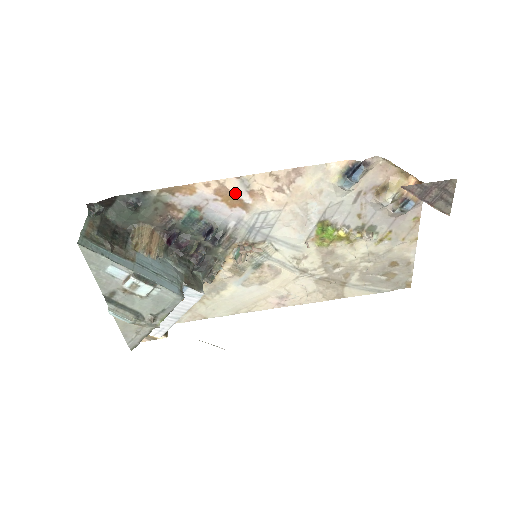
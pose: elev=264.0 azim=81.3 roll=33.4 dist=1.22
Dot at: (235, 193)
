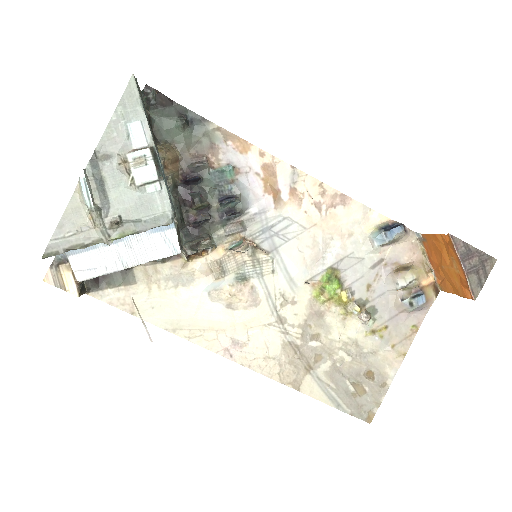
Dot at: (279, 180)
